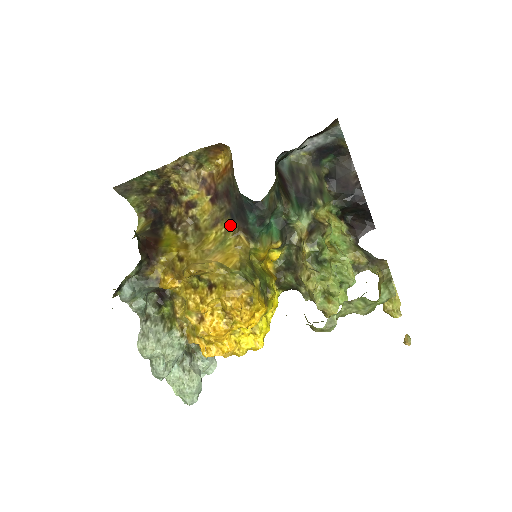
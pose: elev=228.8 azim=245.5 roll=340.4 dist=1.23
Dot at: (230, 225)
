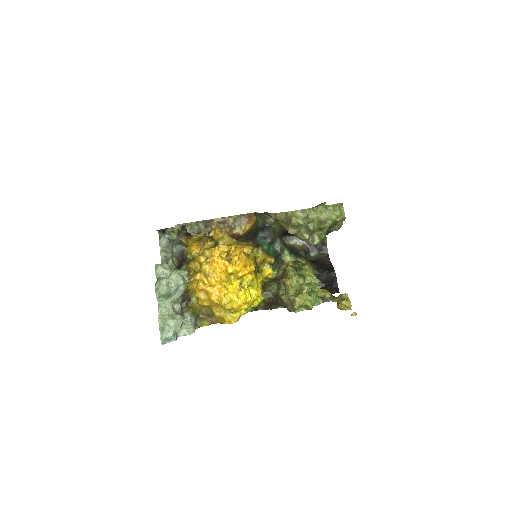
Dot at: occluded
